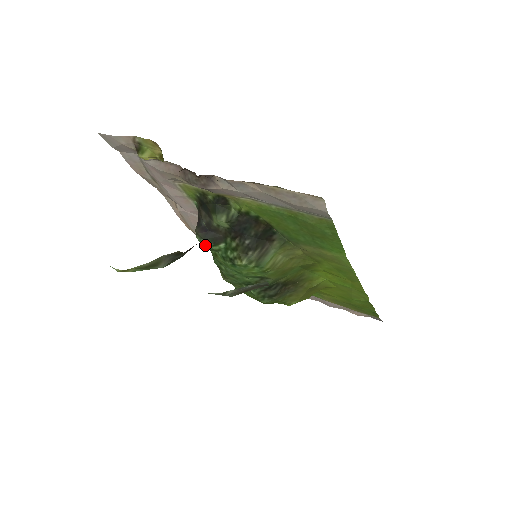
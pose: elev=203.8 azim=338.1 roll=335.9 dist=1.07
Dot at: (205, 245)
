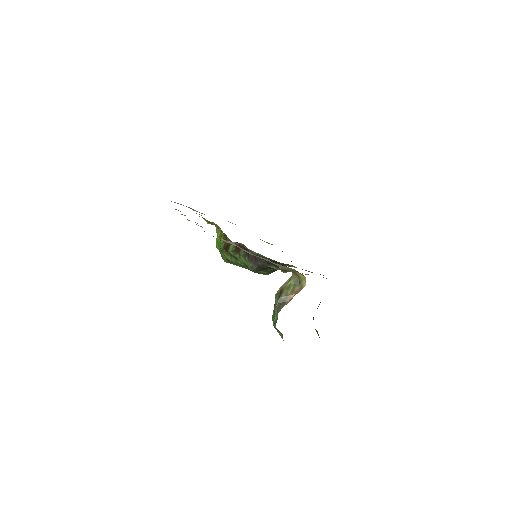
Dot at: occluded
